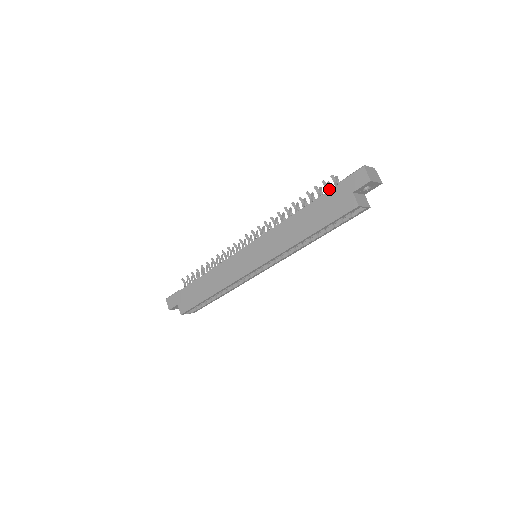
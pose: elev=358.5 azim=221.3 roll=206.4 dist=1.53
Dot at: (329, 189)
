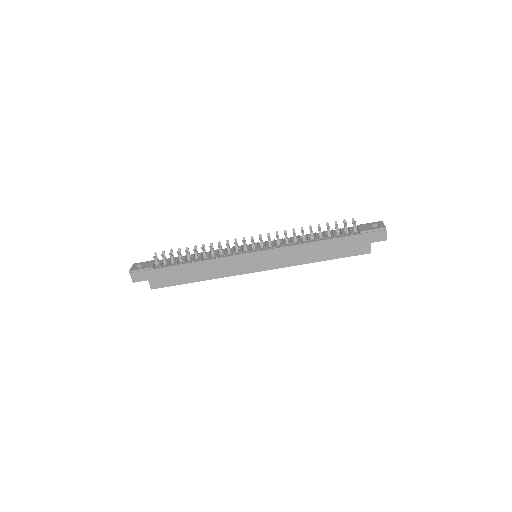
Dot at: (352, 234)
